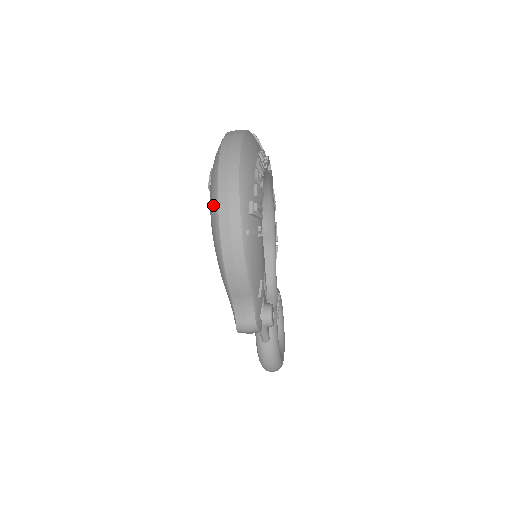
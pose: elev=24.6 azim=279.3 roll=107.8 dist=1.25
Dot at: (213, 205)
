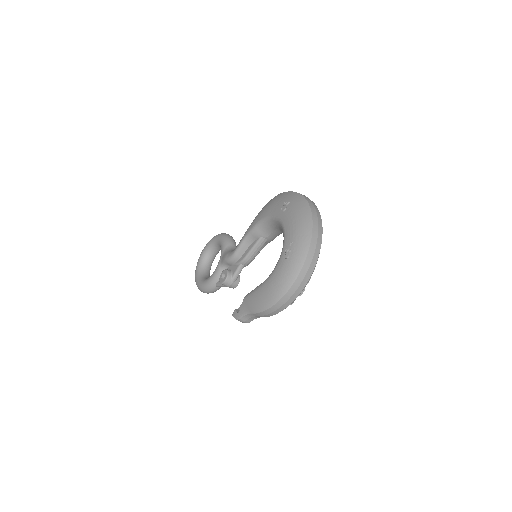
Dot at: (287, 283)
